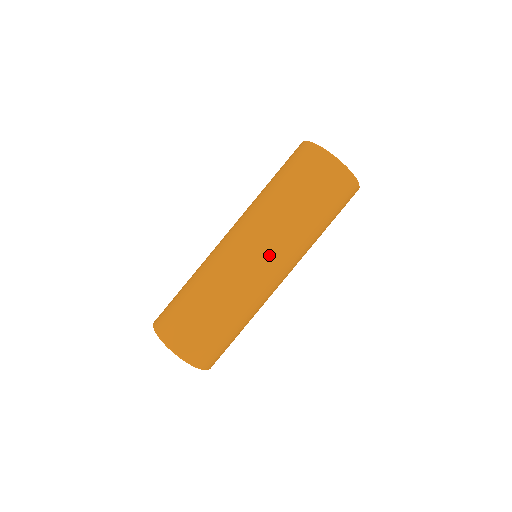
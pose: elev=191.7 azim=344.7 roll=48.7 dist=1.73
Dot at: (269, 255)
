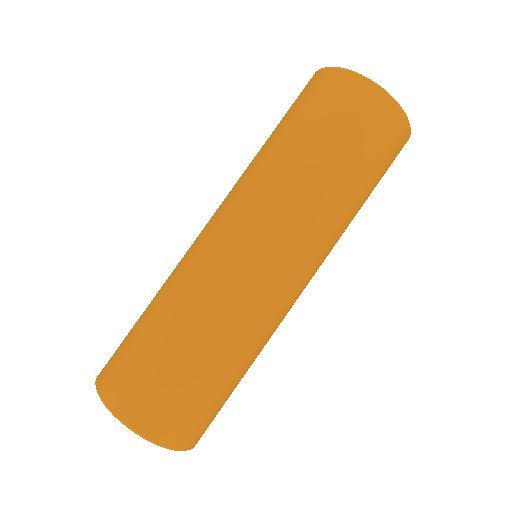
Dot at: (306, 270)
